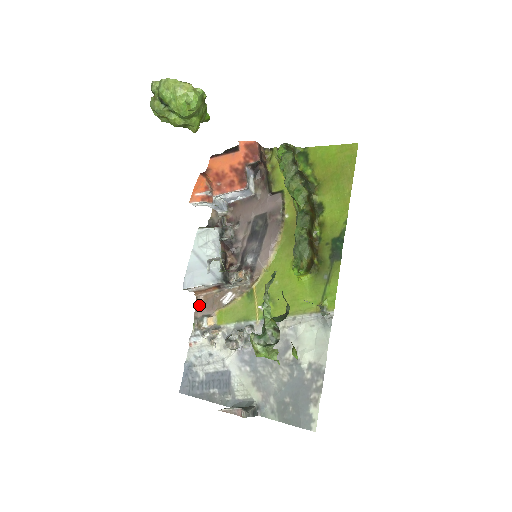
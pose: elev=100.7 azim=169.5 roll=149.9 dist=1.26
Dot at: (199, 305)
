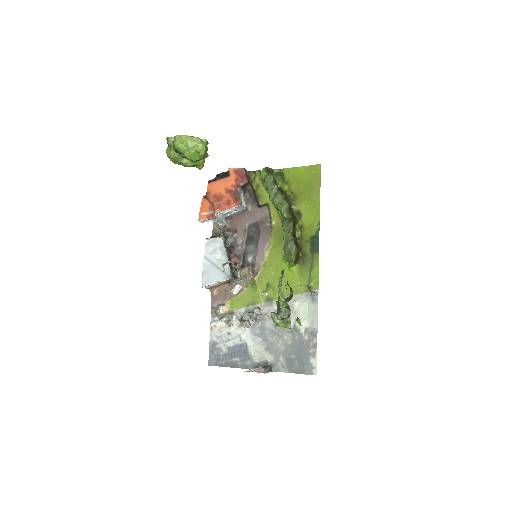
Dot at: (214, 298)
